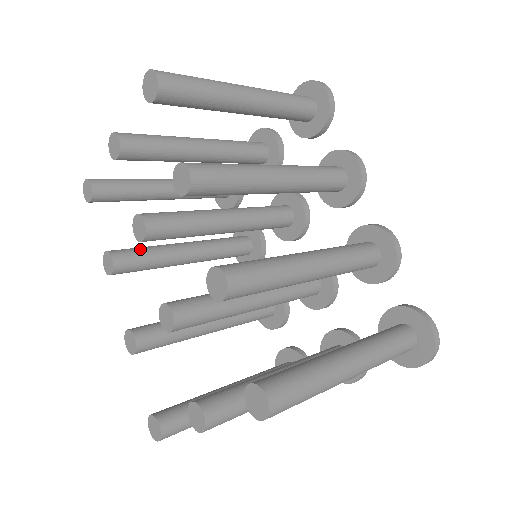
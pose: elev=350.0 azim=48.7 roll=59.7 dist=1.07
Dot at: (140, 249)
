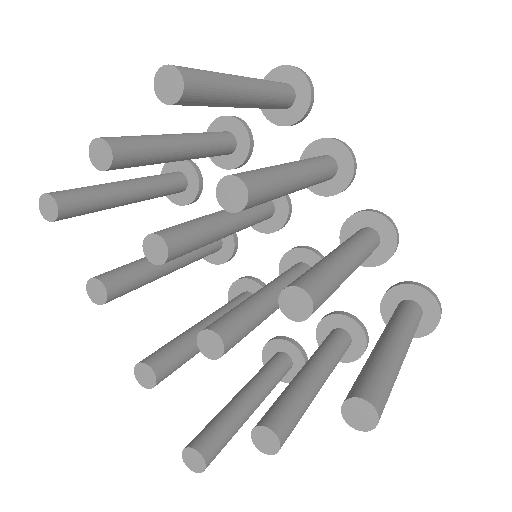
Dot at: (127, 268)
